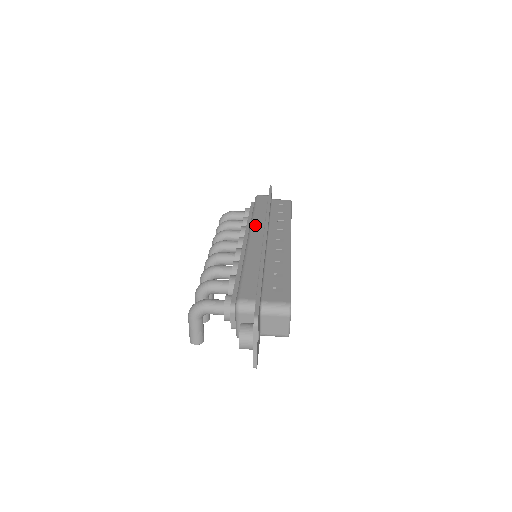
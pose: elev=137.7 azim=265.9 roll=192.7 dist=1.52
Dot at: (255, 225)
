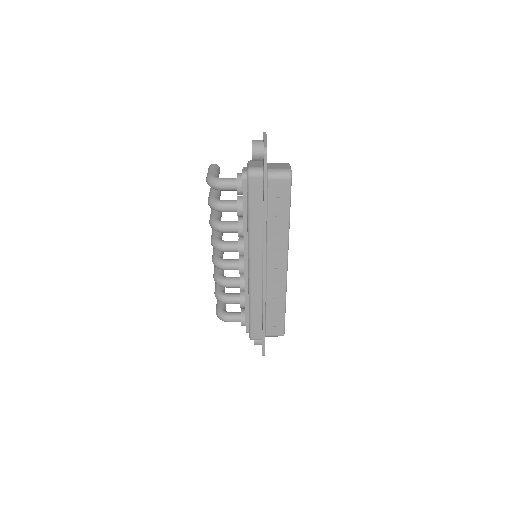
Dot at: (253, 250)
